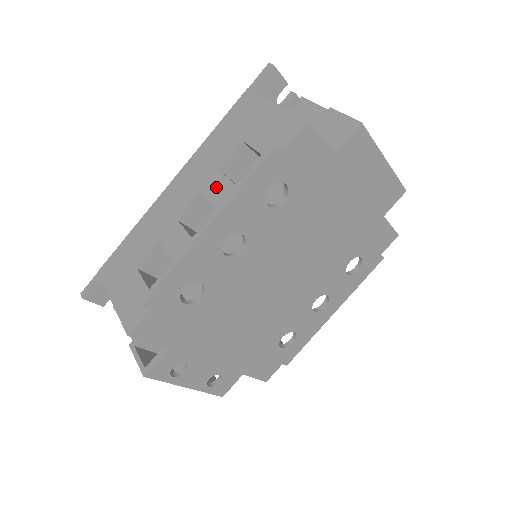
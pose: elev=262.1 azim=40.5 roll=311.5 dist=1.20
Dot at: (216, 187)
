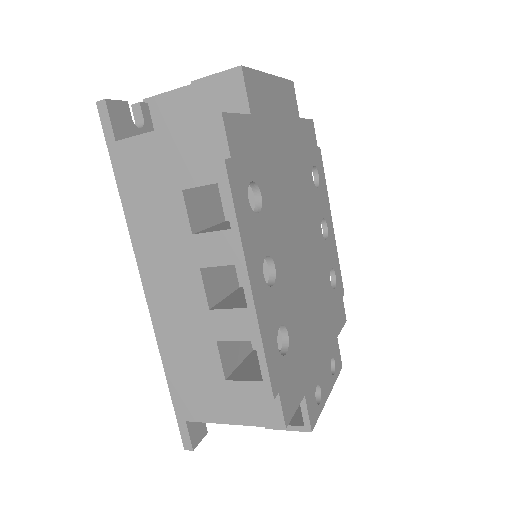
Dot at: (211, 250)
